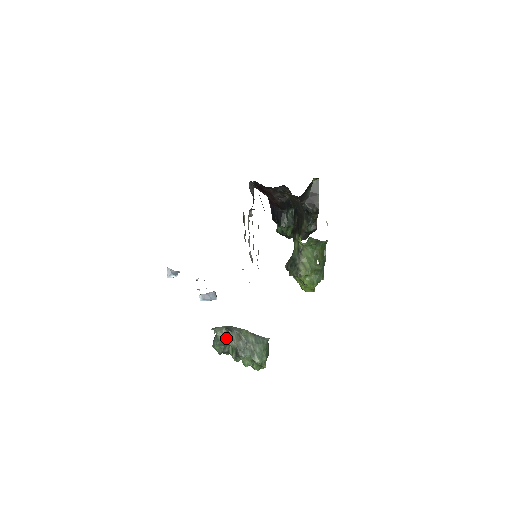
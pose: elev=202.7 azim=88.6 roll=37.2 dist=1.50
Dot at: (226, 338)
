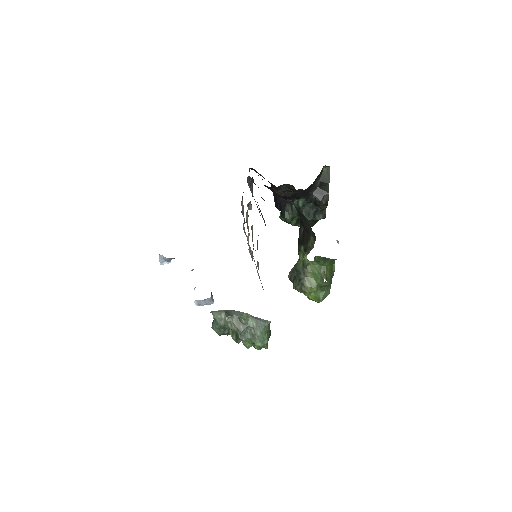
Dot at: (226, 322)
